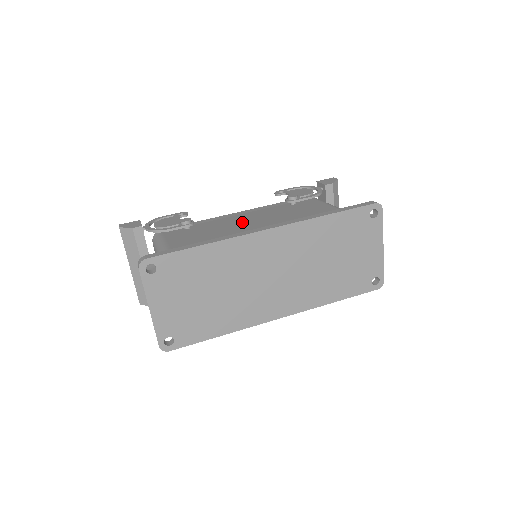
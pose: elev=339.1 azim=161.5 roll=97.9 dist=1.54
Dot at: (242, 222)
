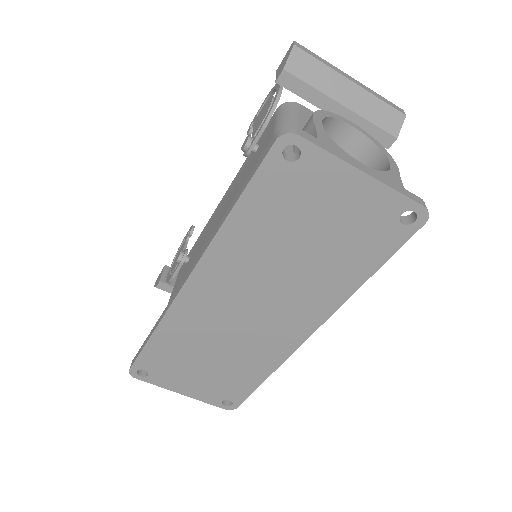
Dot at: (209, 235)
